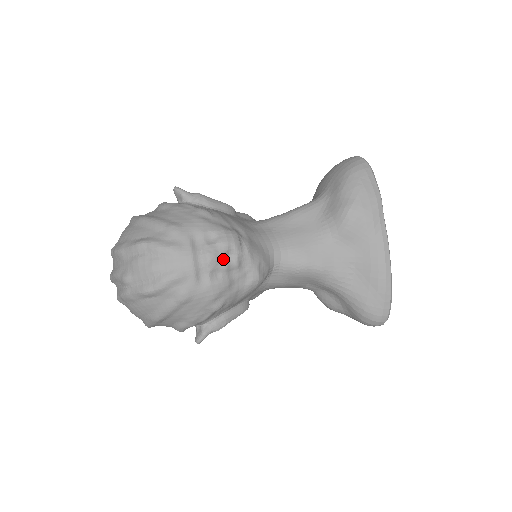
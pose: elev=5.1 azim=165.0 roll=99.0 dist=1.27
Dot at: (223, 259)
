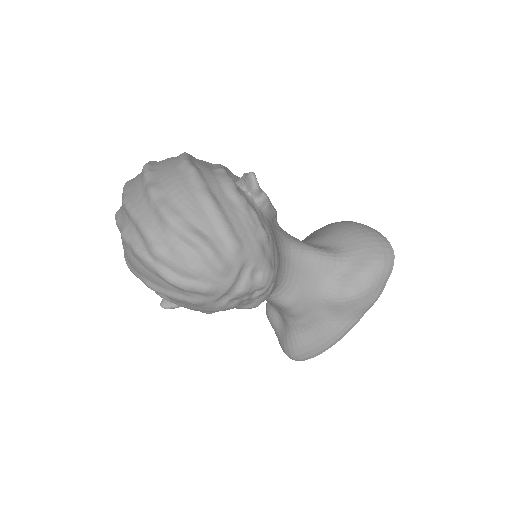
Dot at: (250, 294)
